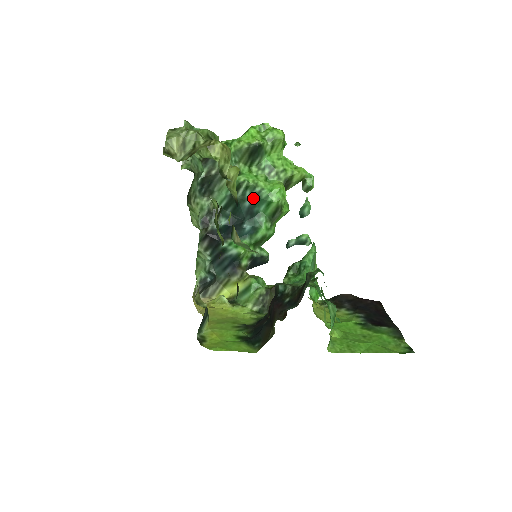
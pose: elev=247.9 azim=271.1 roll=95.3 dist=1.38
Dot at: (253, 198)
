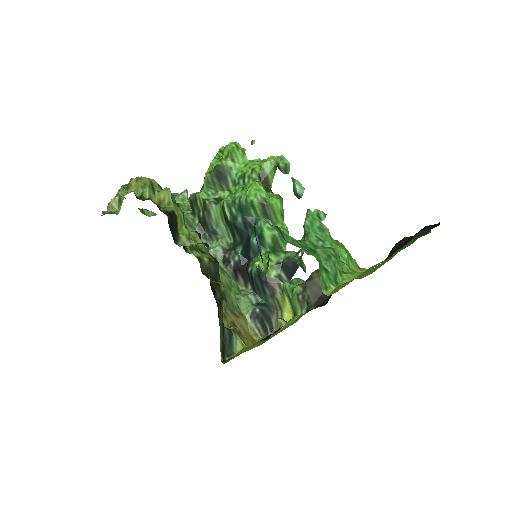
Dot at: (240, 211)
